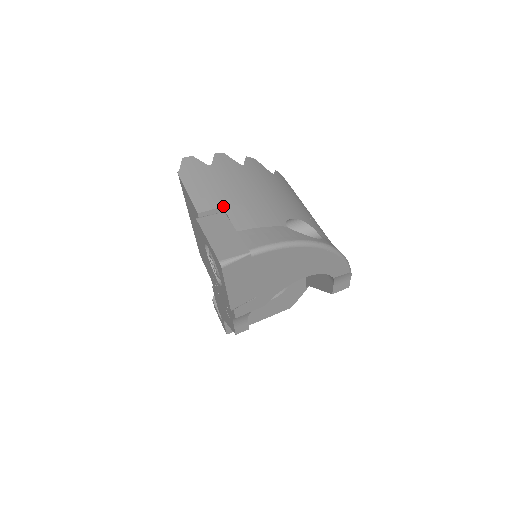
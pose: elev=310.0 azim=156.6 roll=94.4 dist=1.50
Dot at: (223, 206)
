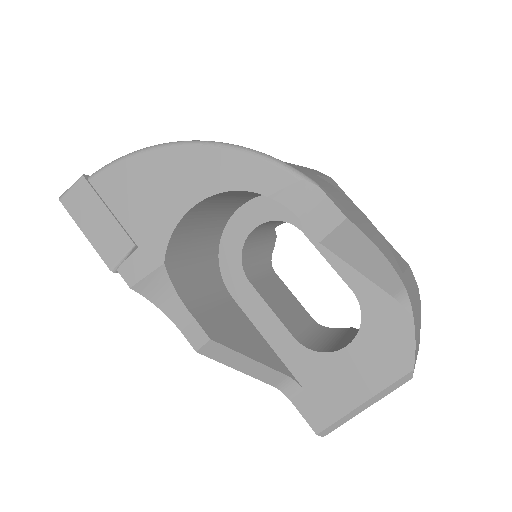
Dot at: occluded
